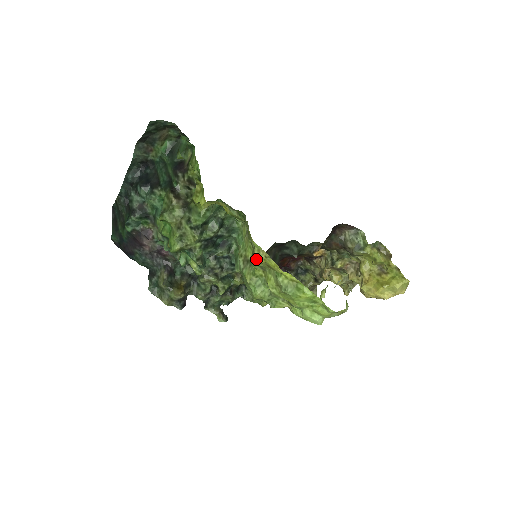
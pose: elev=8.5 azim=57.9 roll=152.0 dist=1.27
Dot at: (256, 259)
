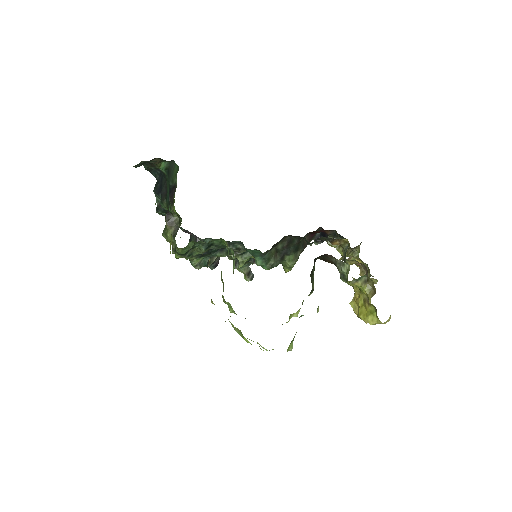
Dot at: (213, 303)
